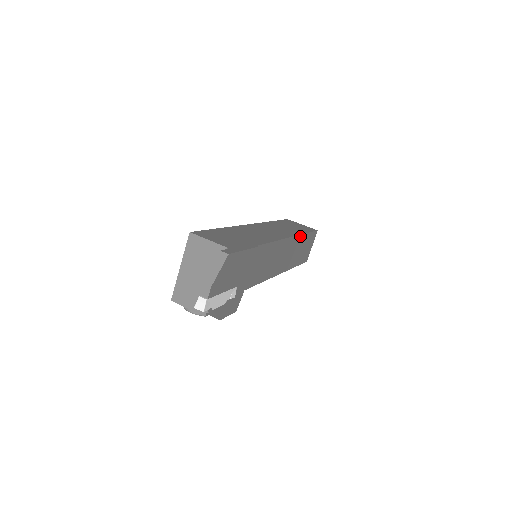
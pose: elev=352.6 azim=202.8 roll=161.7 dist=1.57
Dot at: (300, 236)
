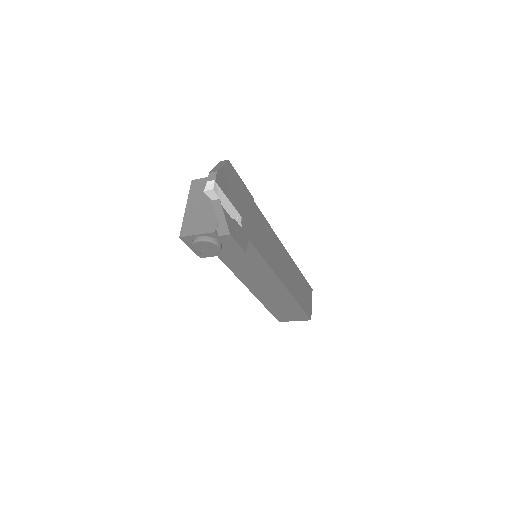
Dot at: (295, 265)
